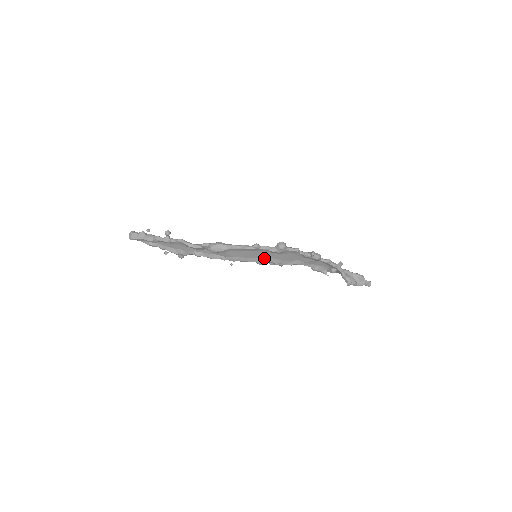
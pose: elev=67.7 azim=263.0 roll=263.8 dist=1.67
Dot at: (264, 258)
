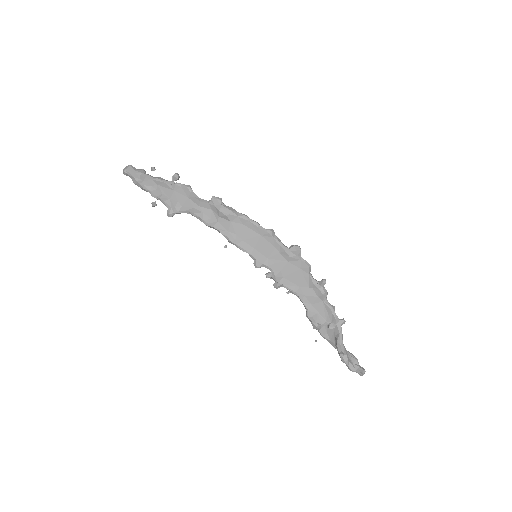
Dot at: (267, 258)
